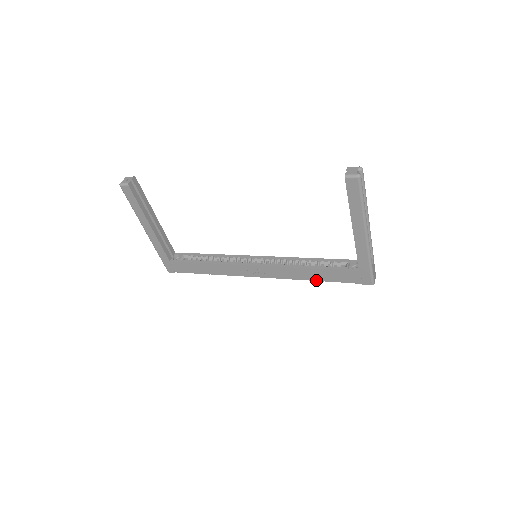
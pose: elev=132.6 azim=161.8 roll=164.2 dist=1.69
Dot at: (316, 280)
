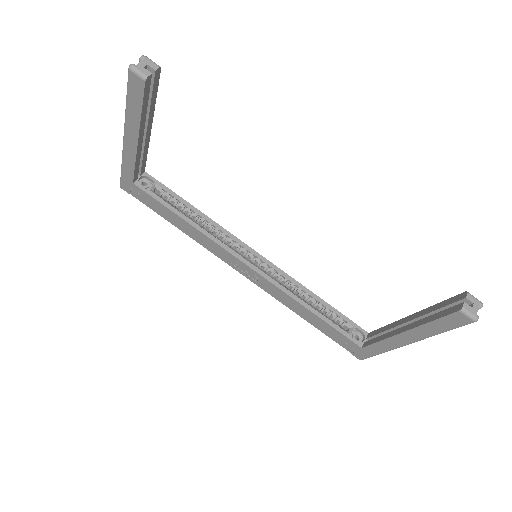
Dot at: (305, 319)
